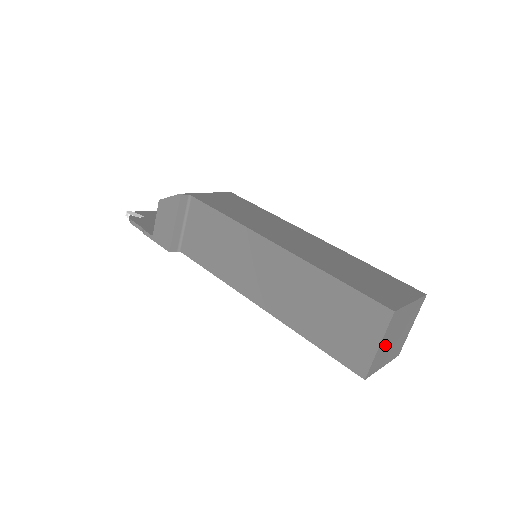
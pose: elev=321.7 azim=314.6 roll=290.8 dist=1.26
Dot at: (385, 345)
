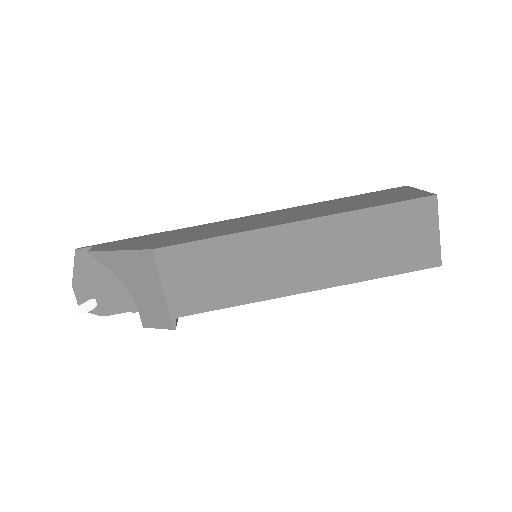
Dot at: occluded
